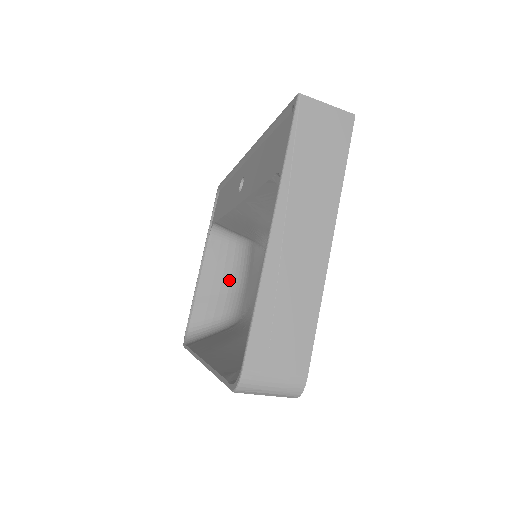
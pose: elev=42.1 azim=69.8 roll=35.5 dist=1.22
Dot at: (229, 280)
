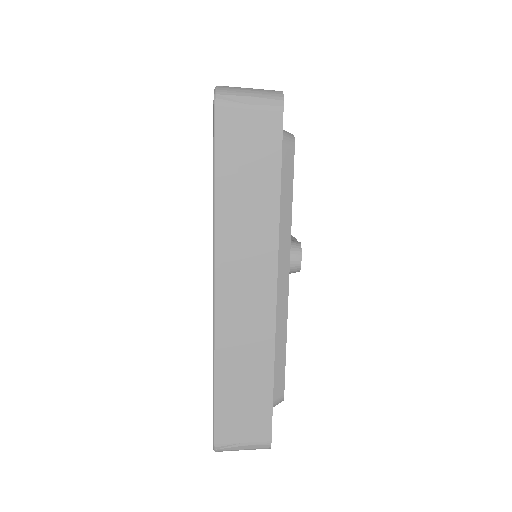
Dot at: occluded
